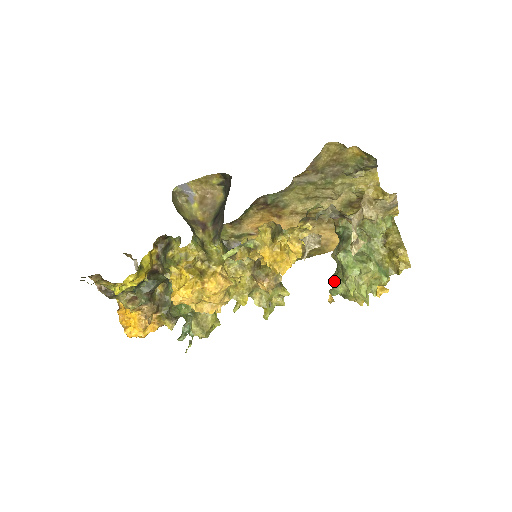
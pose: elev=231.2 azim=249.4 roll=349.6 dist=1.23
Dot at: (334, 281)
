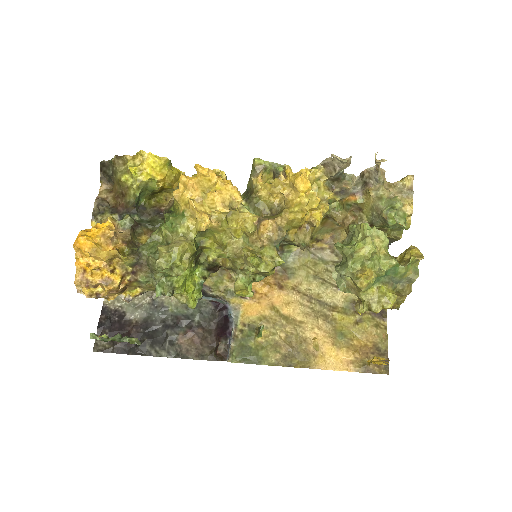
Dot at: occluded
